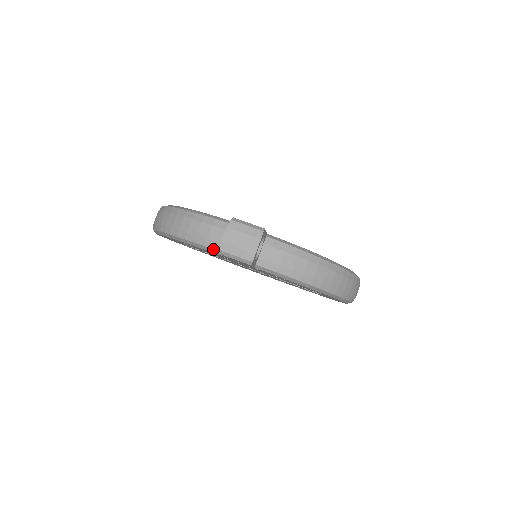
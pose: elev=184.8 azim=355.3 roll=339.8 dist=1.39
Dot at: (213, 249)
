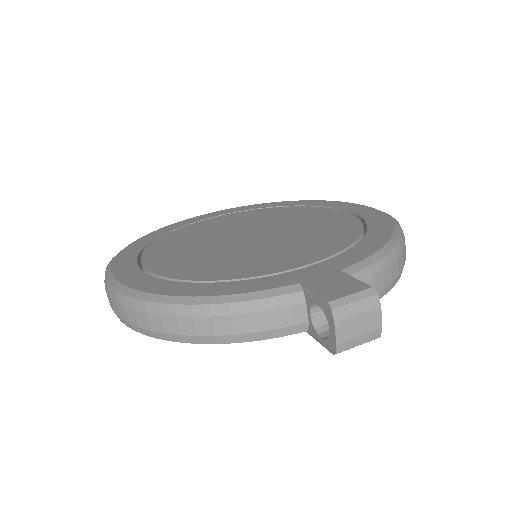
Dot at: occluded
